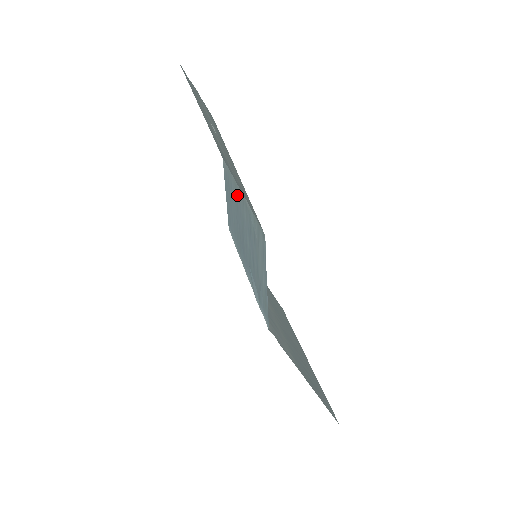
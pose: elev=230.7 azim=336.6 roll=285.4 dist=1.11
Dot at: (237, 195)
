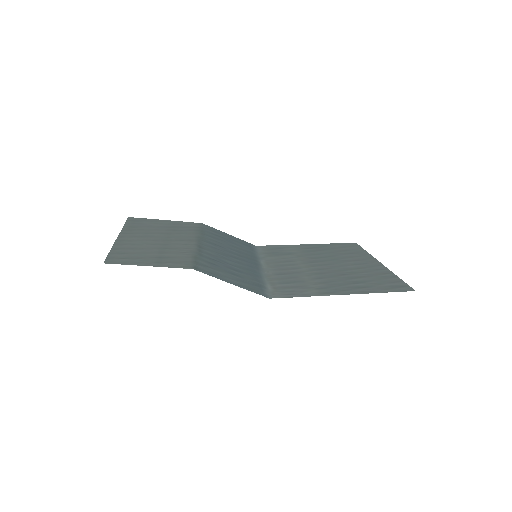
Dot at: (207, 243)
